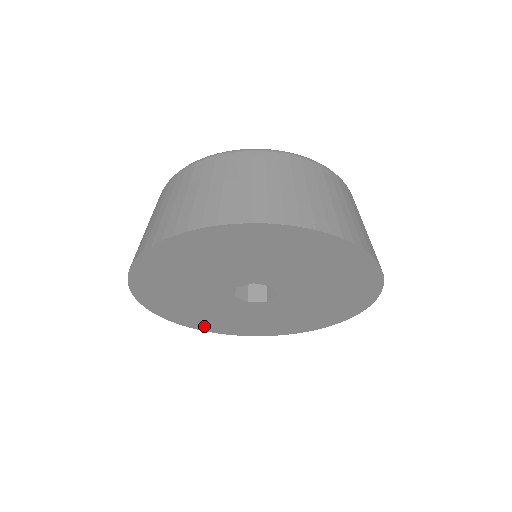
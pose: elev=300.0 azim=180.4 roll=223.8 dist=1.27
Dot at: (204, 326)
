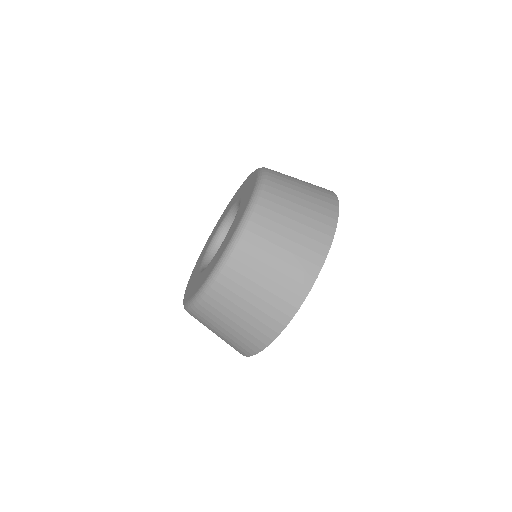
Dot at: occluded
